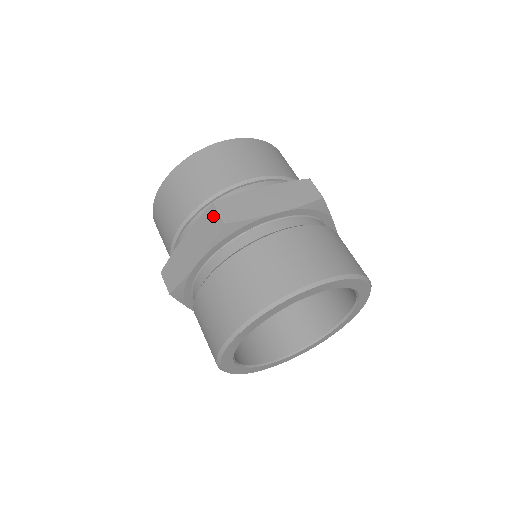
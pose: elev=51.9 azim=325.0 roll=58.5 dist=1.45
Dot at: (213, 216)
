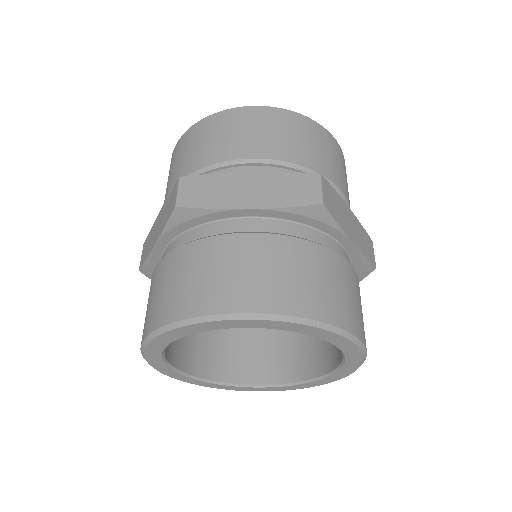
Dot at: (311, 185)
